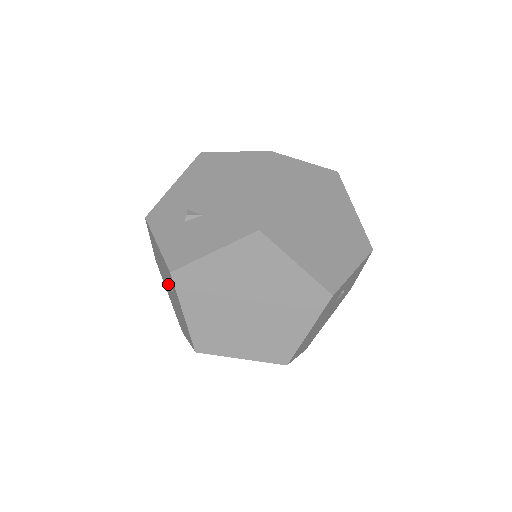
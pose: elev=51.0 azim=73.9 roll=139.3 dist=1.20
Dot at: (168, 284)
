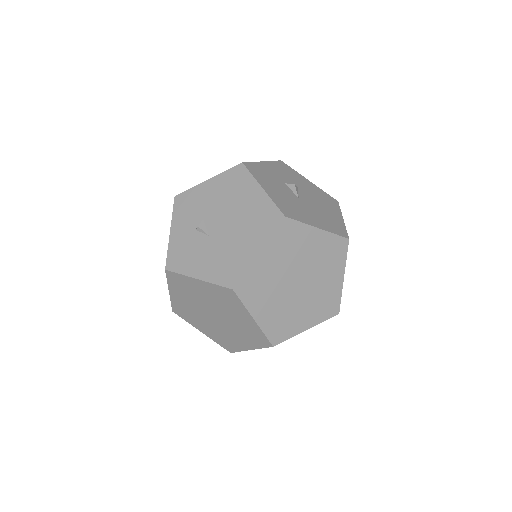
Dot at: occluded
